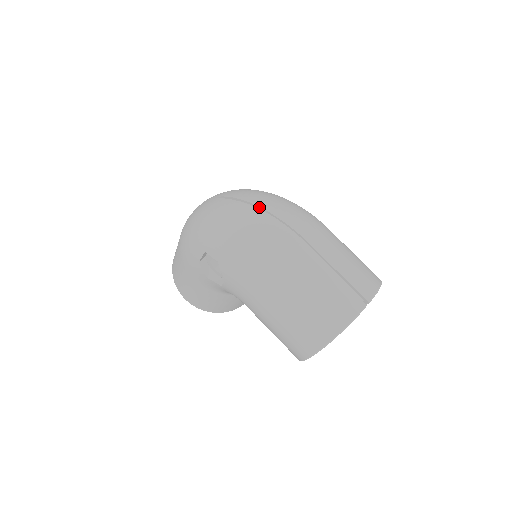
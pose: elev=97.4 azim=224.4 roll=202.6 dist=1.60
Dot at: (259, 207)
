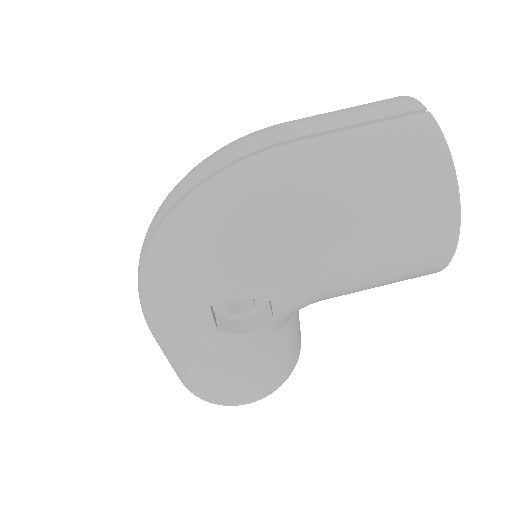
Dot at: (196, 185)
